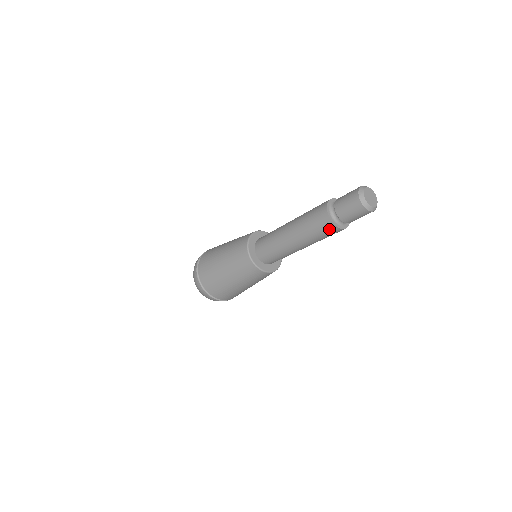
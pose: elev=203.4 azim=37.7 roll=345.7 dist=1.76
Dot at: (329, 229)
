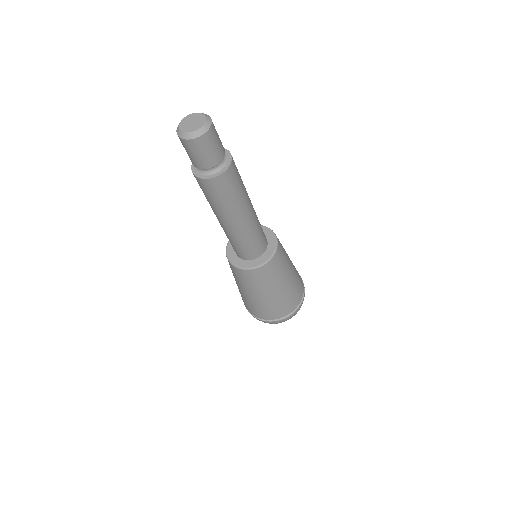
Dot at: (211, 187)
